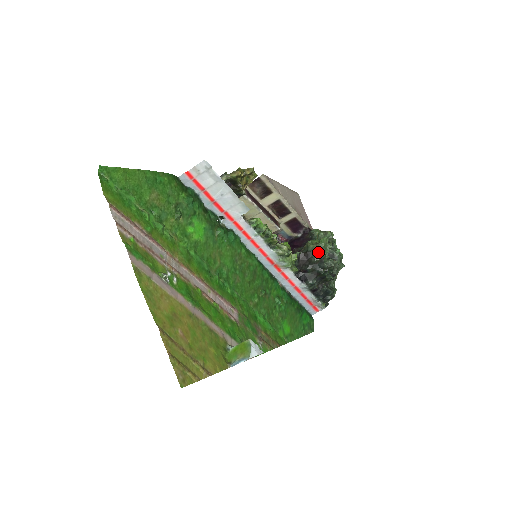
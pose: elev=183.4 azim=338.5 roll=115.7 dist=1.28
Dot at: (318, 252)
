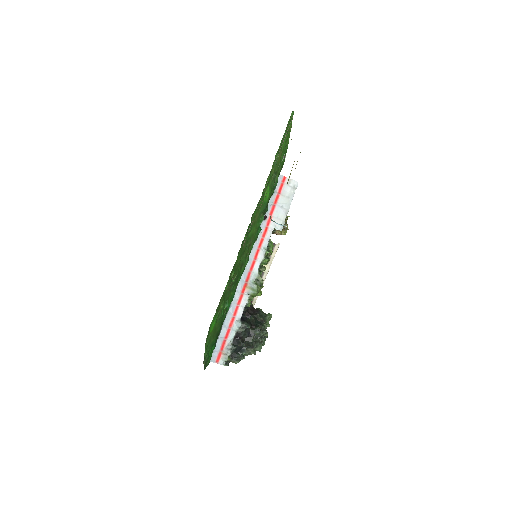
Dot at: (264, 315)
